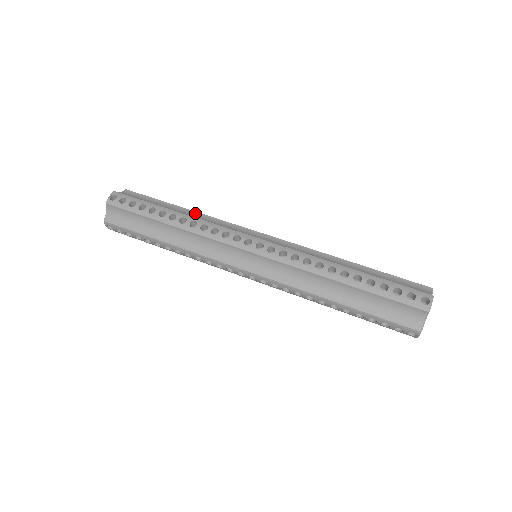
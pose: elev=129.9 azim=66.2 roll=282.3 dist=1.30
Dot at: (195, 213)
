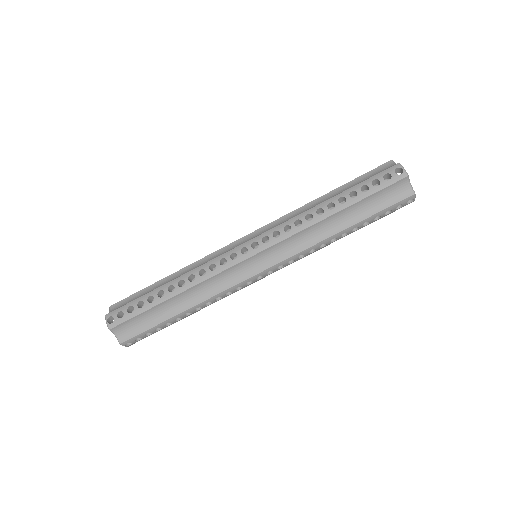
Dot at: (186, 292)
